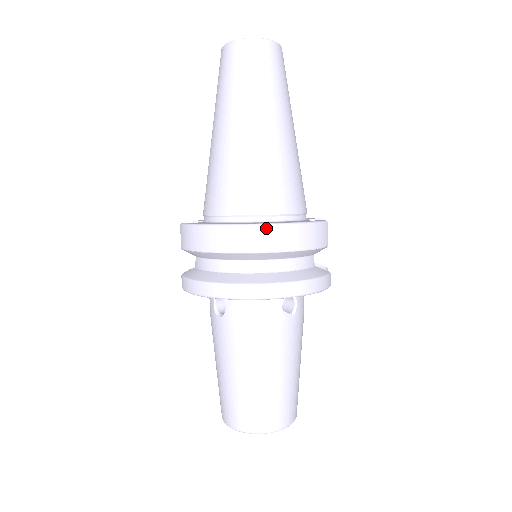
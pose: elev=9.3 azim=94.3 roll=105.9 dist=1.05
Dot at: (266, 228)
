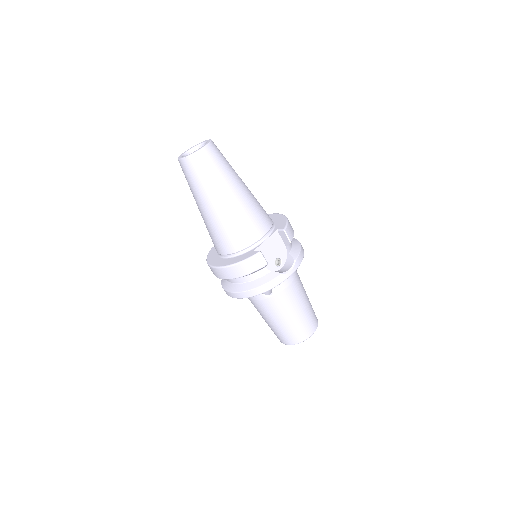
Dot at: (220, 269)
